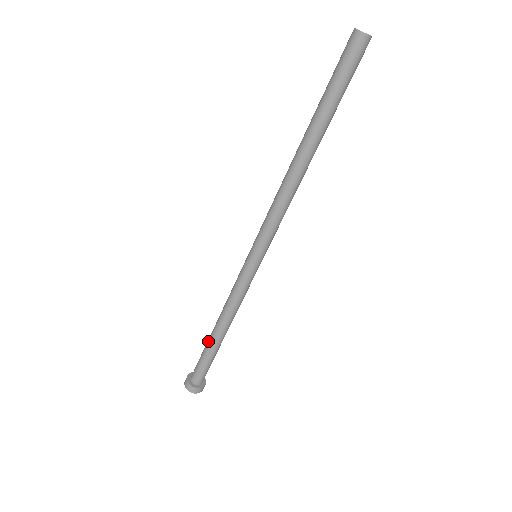
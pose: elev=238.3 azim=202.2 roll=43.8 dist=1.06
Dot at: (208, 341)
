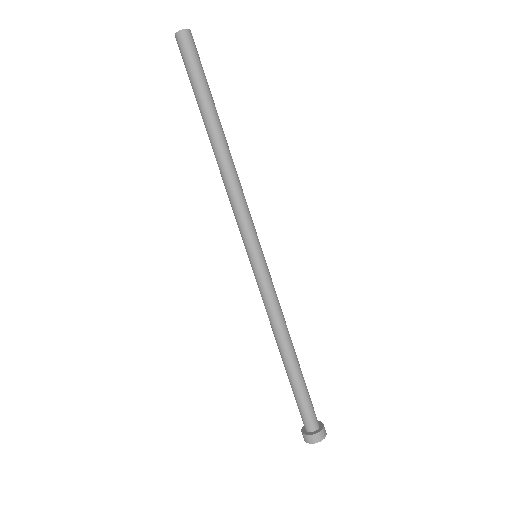
Dot at: occluded
